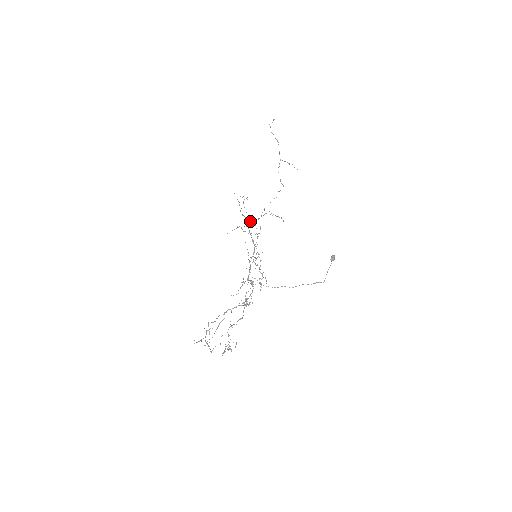
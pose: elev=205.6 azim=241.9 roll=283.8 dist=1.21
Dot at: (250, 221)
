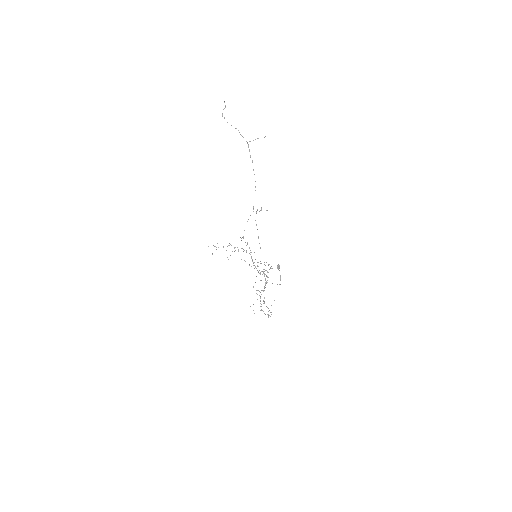
Dot at: occluded
